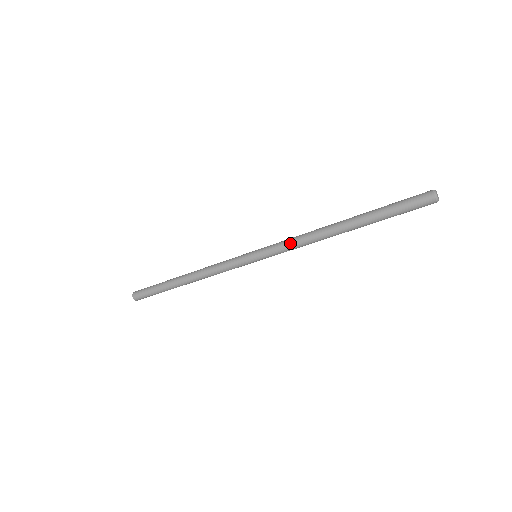
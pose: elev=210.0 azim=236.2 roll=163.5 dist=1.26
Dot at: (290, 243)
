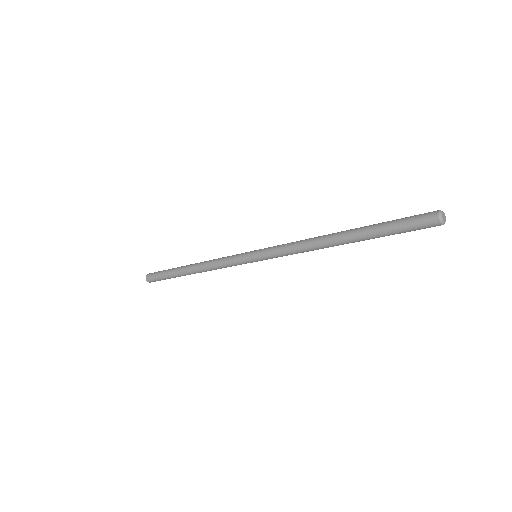
Dot at: (288, 252)
